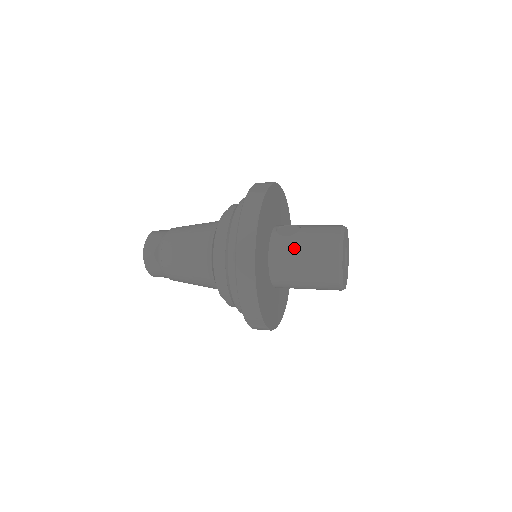
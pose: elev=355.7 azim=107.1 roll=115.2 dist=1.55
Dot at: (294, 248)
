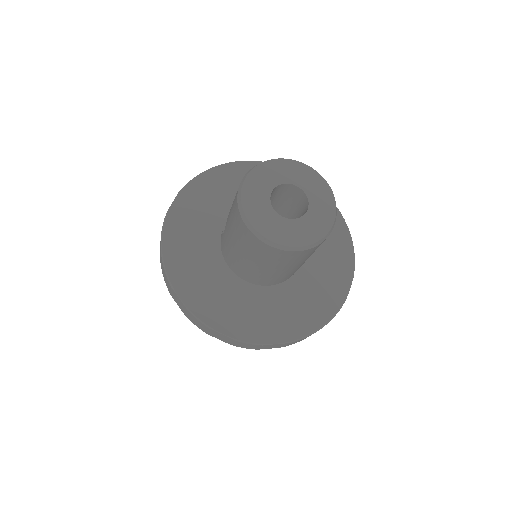
Dot at: (229, 244)
